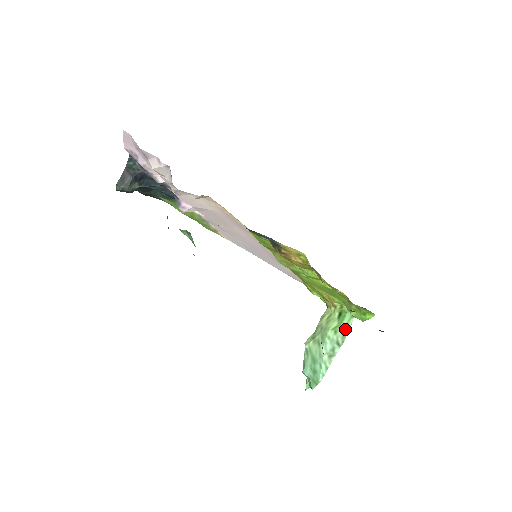
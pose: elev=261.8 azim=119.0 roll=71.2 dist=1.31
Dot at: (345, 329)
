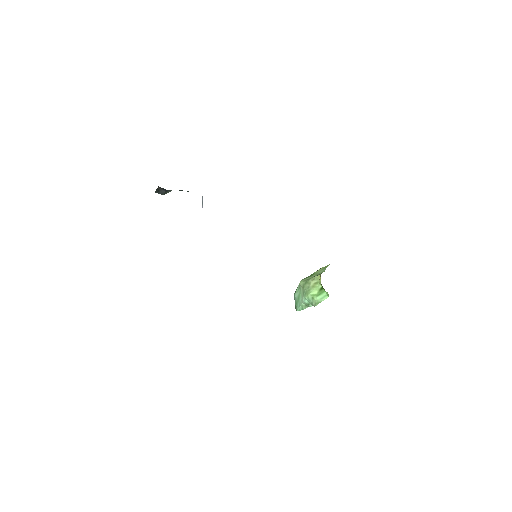
Dot at: (319, 300)
